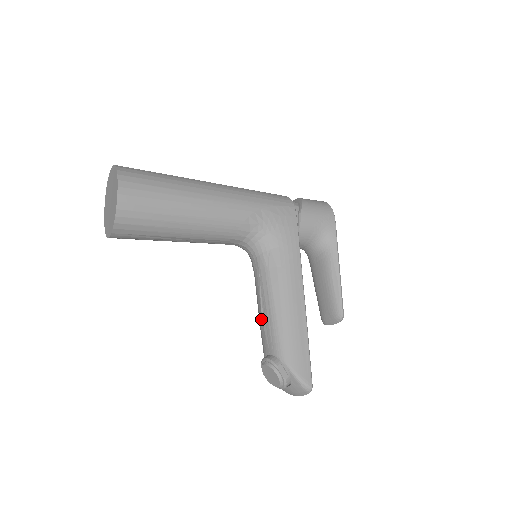
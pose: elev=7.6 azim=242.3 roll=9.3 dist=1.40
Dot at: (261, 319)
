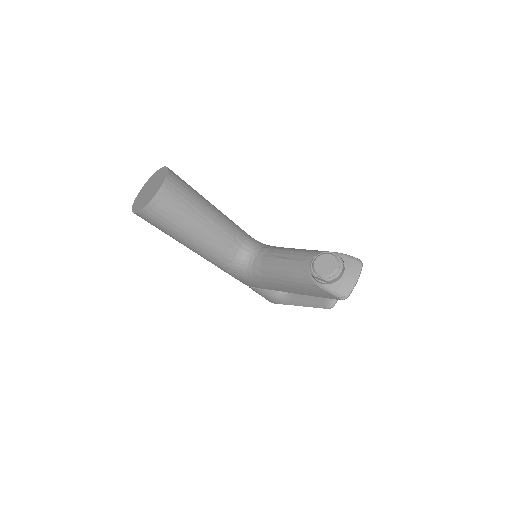
Dot at: (288, 262)
